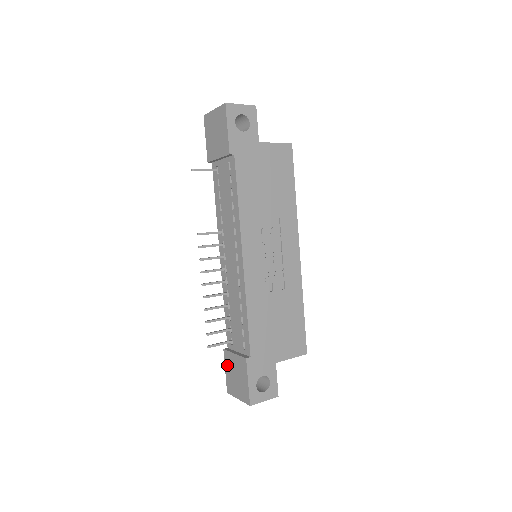
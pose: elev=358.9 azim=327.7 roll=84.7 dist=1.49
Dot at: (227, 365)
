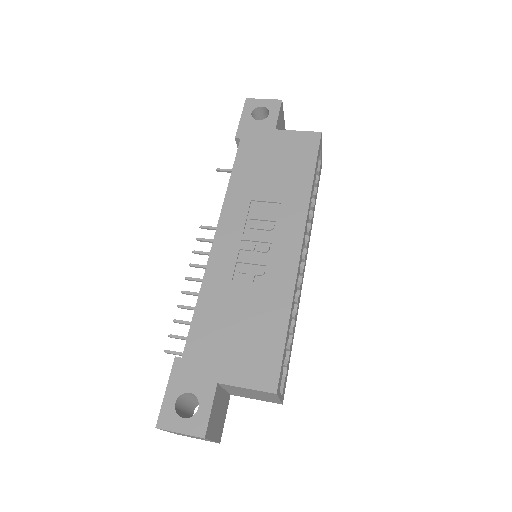
Dot at: occluded
